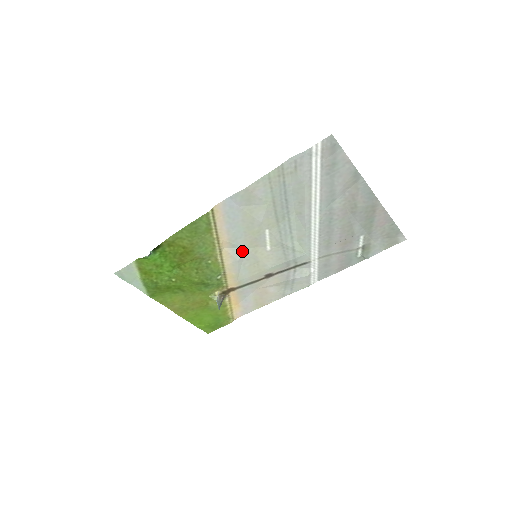
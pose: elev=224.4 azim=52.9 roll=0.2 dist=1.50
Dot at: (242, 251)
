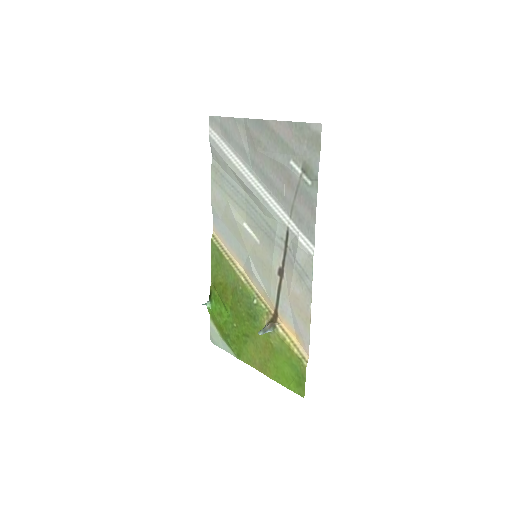
Dot at: (249, 260)
